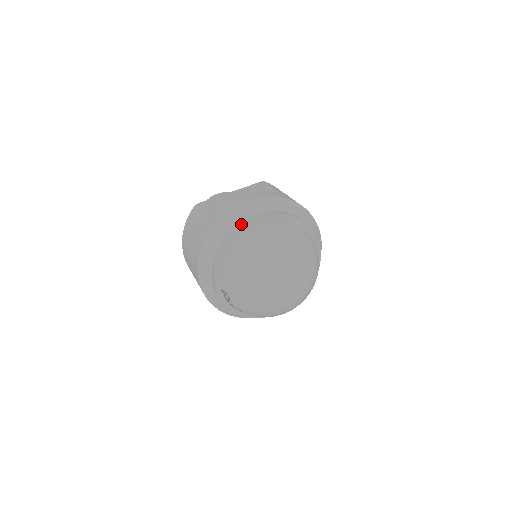
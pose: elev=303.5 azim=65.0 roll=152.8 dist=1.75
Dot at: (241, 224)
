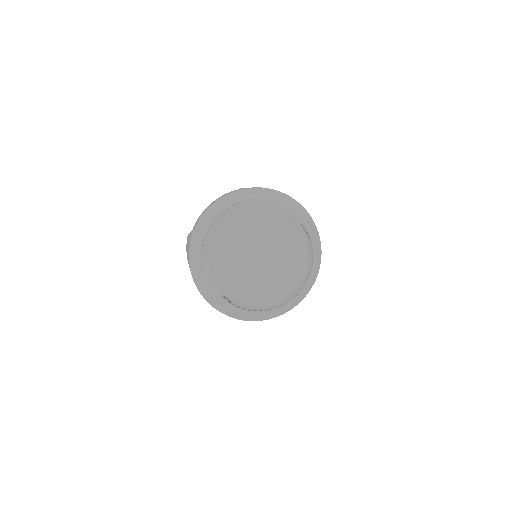
Dot at: (209, 227)
